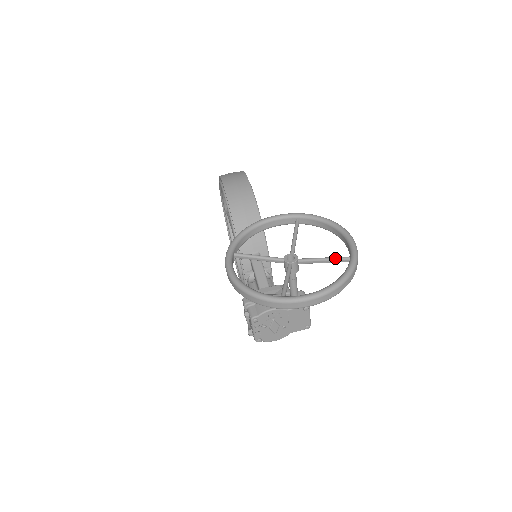
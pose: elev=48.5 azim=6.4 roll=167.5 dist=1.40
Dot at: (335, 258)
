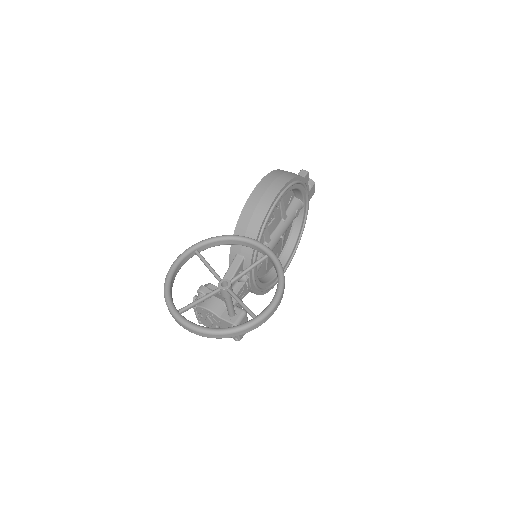
Dot at: (247, 309)
